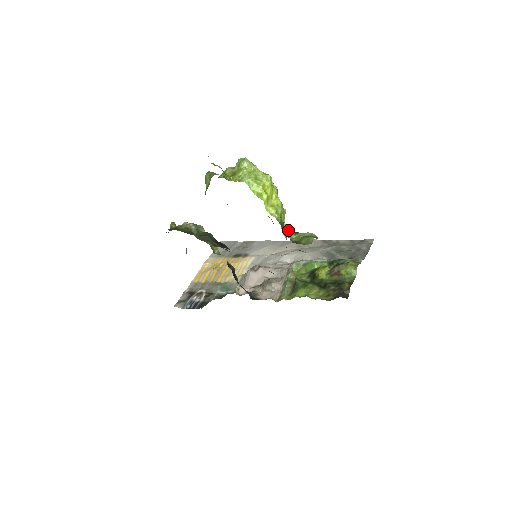
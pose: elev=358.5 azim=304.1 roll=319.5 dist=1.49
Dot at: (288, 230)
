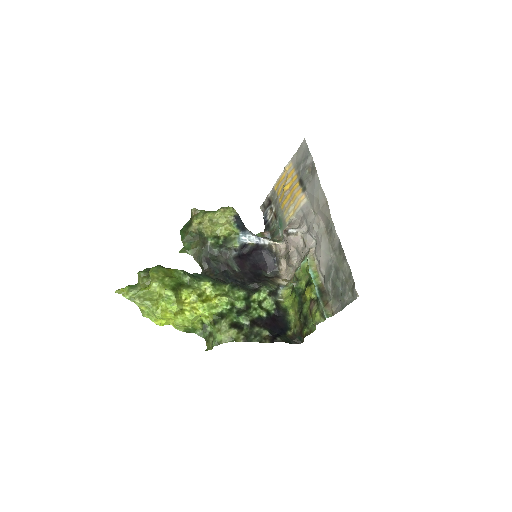
Dot at: (208, 320)
